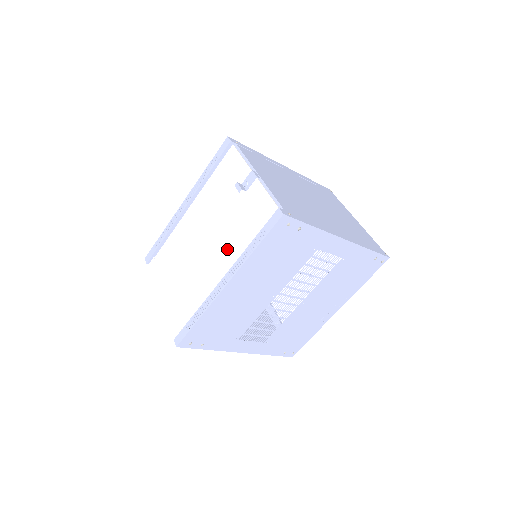
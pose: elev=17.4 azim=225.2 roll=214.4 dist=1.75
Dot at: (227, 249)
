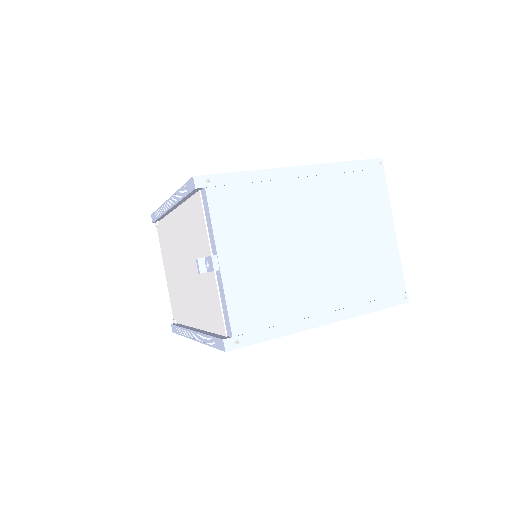
Dot at: (196, 306)
